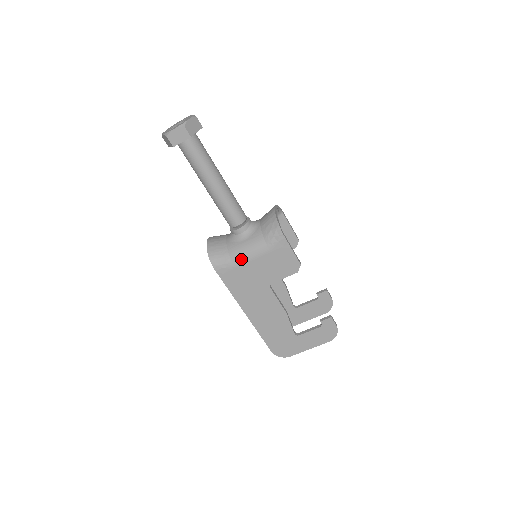
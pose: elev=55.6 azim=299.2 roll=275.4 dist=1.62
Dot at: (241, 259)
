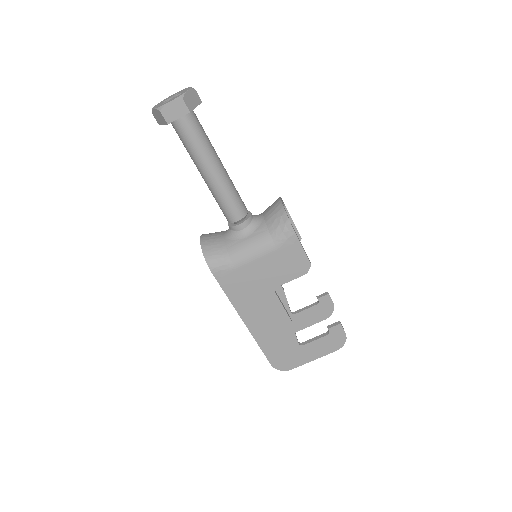
Dot at: (243, 259)
